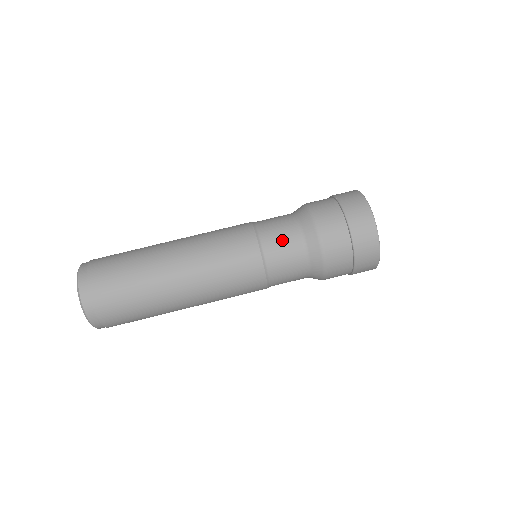
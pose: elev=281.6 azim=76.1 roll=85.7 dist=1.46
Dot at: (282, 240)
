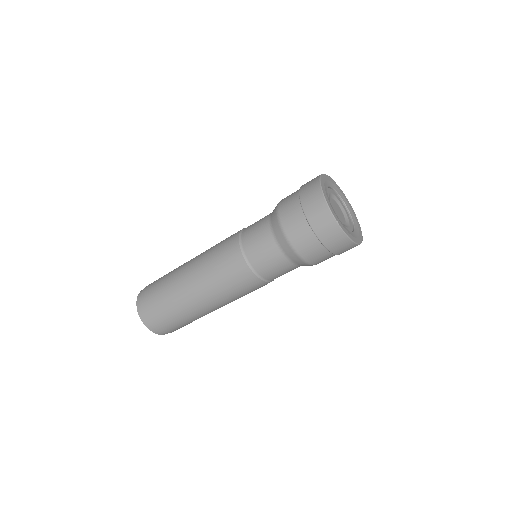
Dot at: (259, 244)
